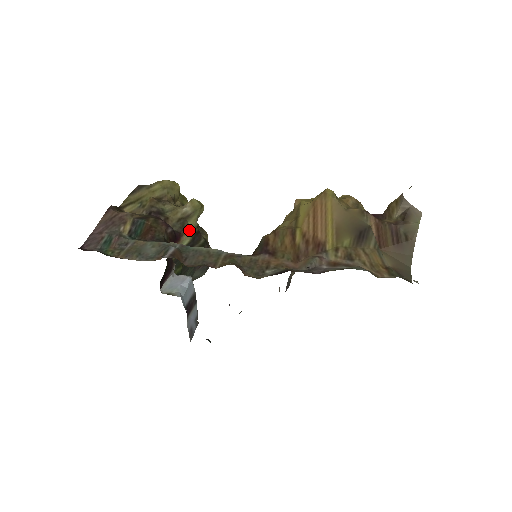
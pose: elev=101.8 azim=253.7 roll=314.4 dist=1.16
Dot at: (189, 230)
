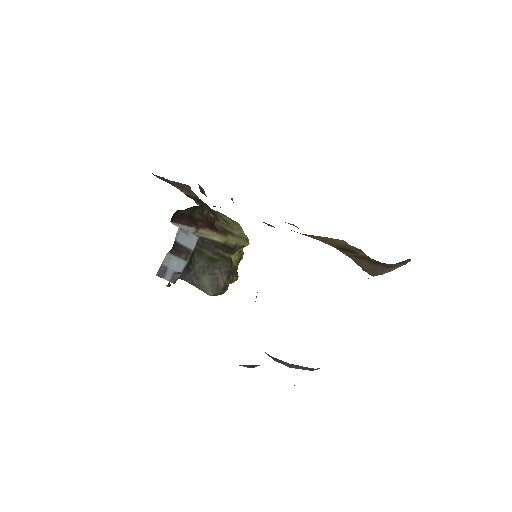
Dot at: (225, 237)
